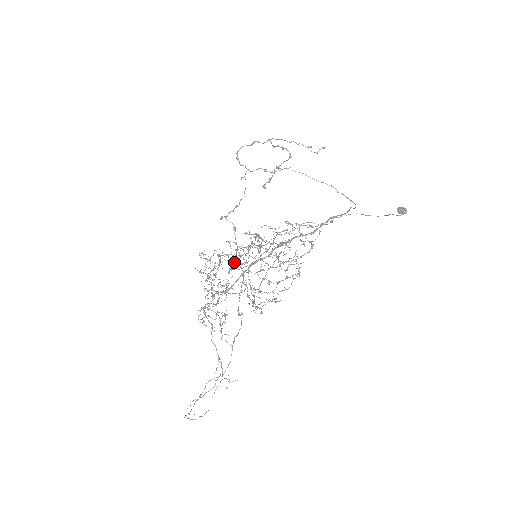
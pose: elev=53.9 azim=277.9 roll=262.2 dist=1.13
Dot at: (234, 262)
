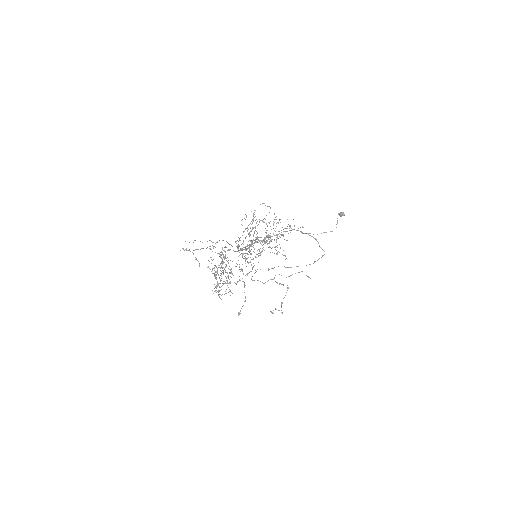
Dot at: occluded
